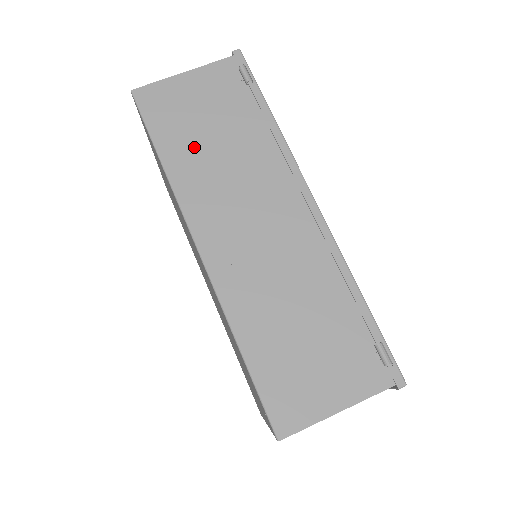
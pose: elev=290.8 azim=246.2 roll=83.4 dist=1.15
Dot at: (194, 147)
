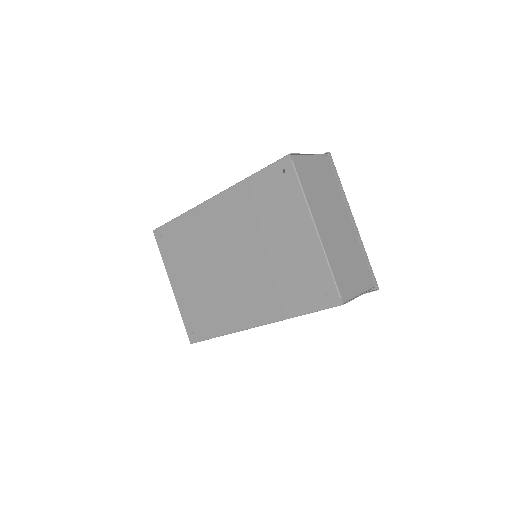
Dot at: occluded
